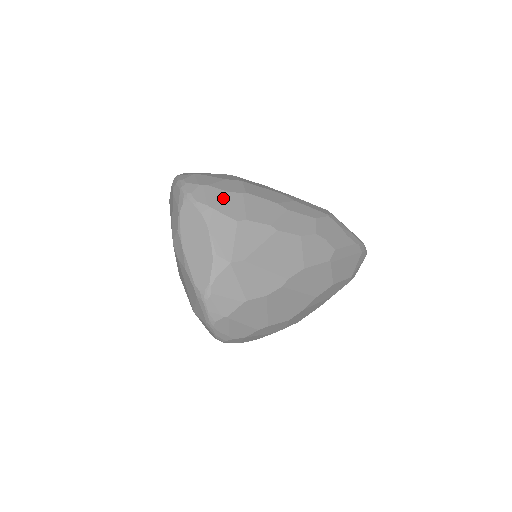
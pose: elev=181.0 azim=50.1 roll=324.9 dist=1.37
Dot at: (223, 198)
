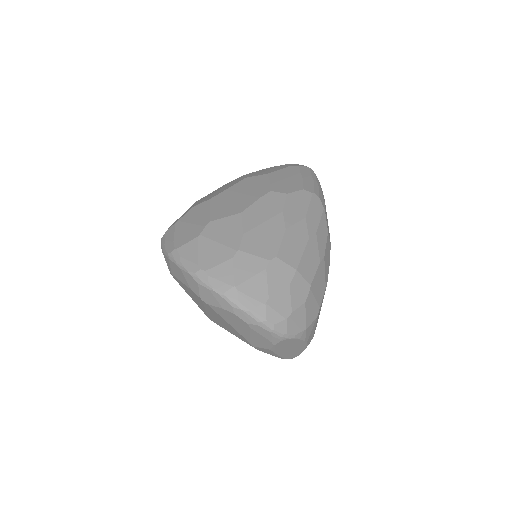
Dot at: (306, 312)
